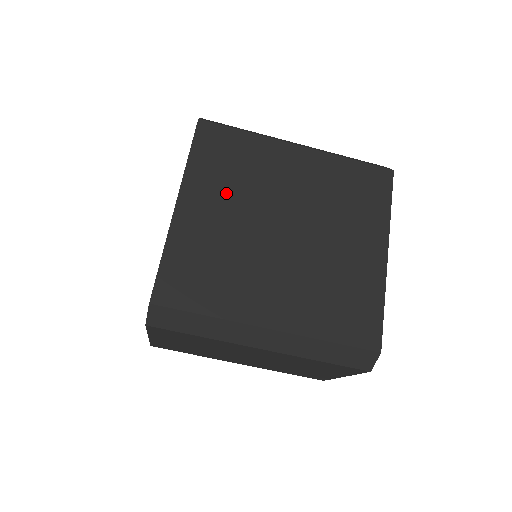
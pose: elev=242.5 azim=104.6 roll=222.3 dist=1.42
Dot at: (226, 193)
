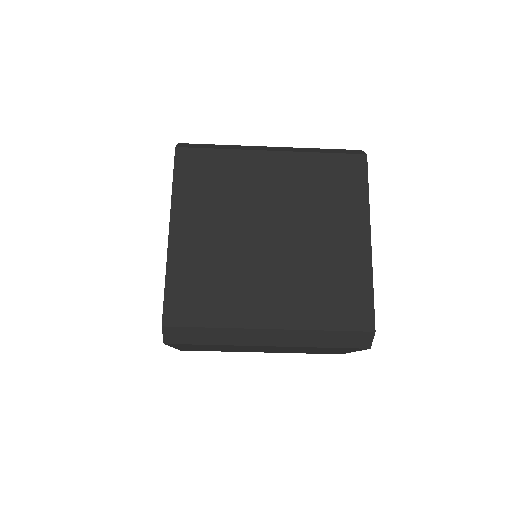
Dot at: (212, 212)
